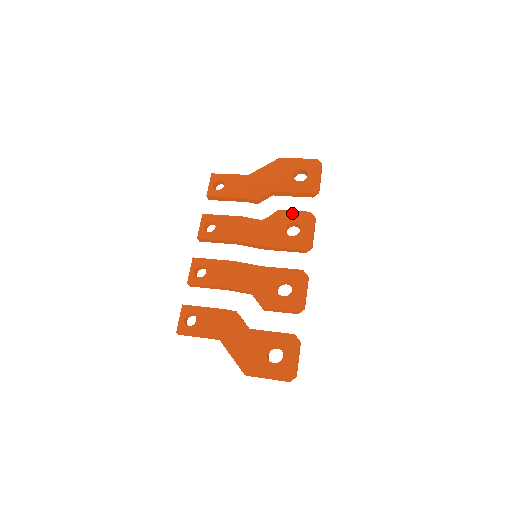
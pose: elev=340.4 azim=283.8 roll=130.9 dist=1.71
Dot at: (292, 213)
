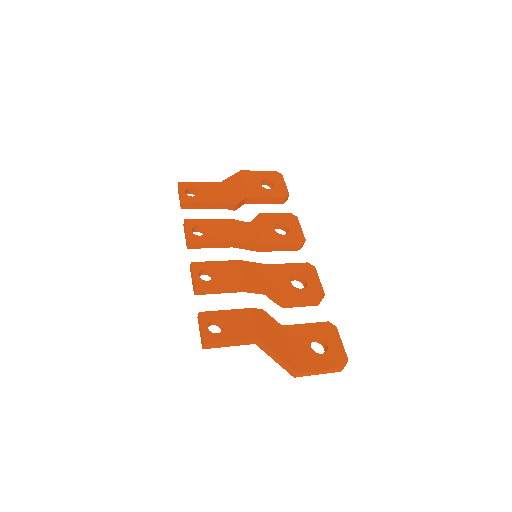
Dot at: (274, 215)
